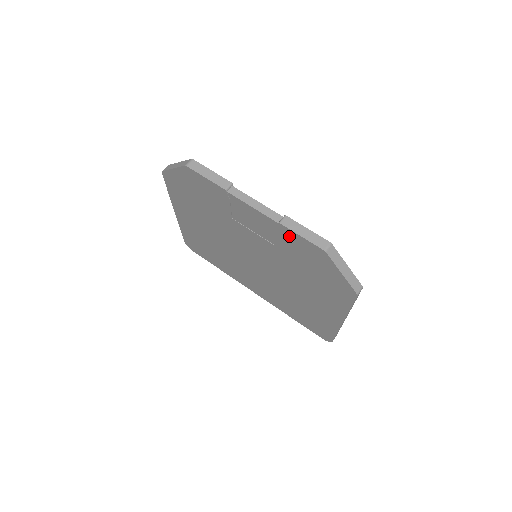
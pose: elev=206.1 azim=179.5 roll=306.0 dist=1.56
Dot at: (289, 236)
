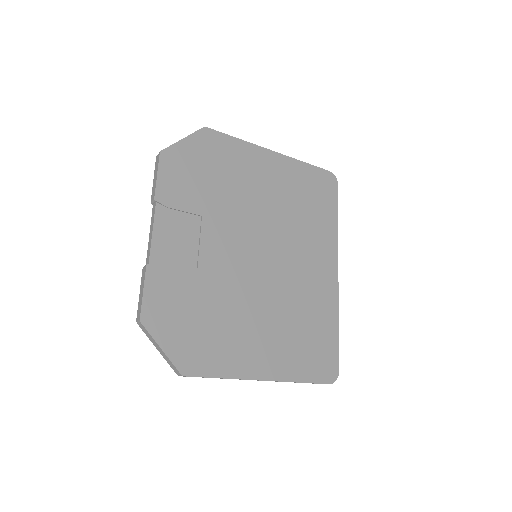
Dot at: occluded
